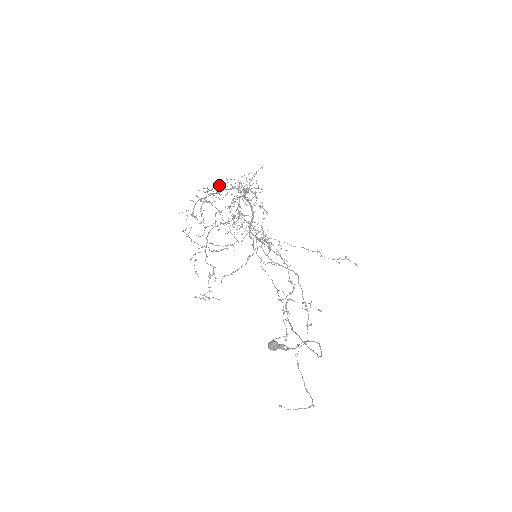
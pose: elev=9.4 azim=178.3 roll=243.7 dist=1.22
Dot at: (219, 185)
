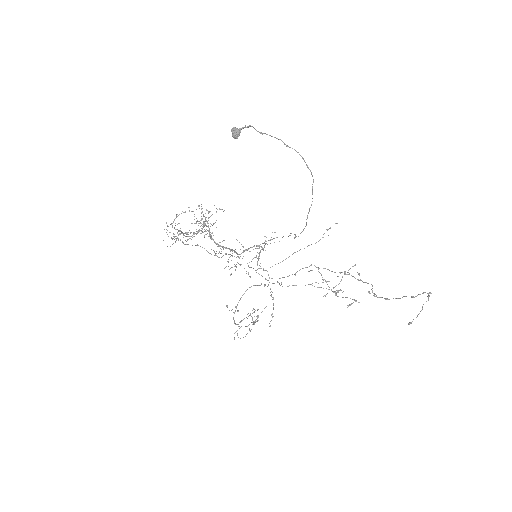
Dot at: occluded
